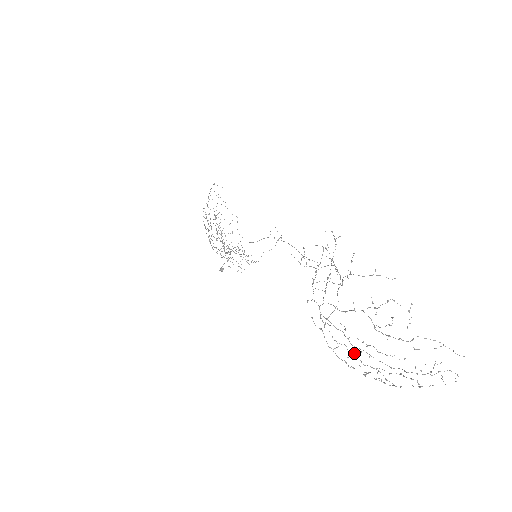
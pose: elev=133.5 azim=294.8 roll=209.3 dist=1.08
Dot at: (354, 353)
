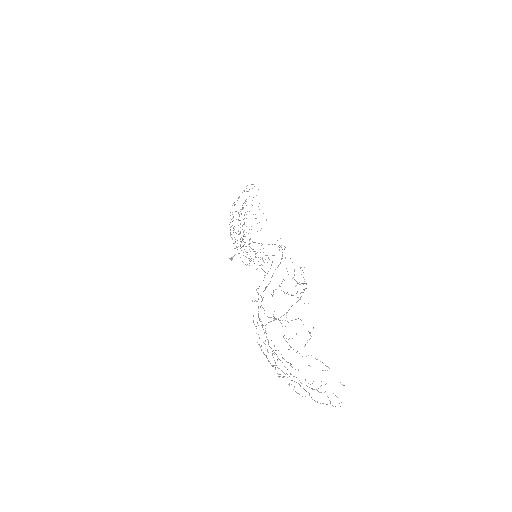
Dot at: occluded
